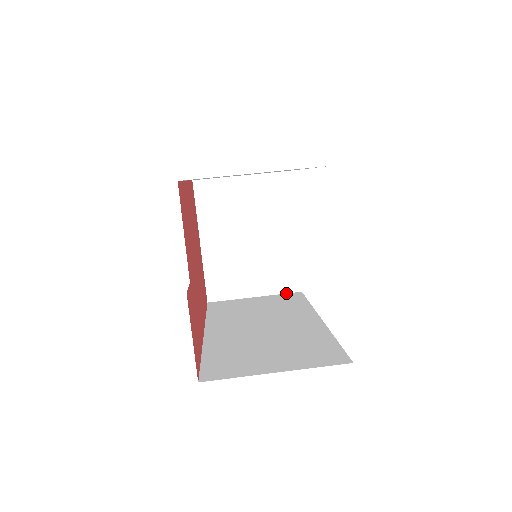
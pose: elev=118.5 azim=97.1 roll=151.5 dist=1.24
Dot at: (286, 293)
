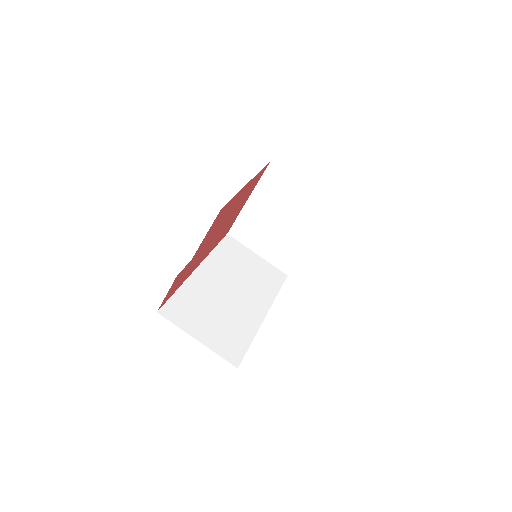
Dot at: (278, 268)
